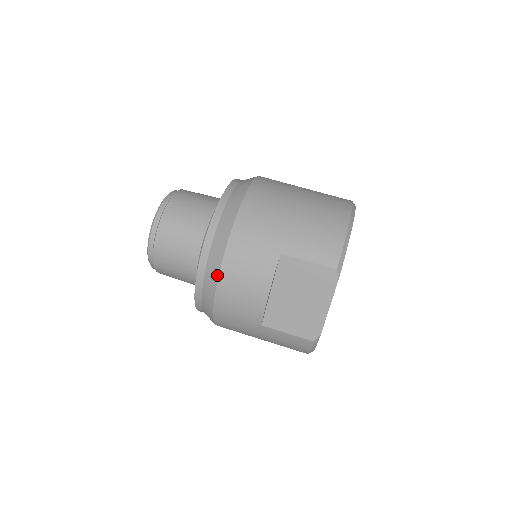
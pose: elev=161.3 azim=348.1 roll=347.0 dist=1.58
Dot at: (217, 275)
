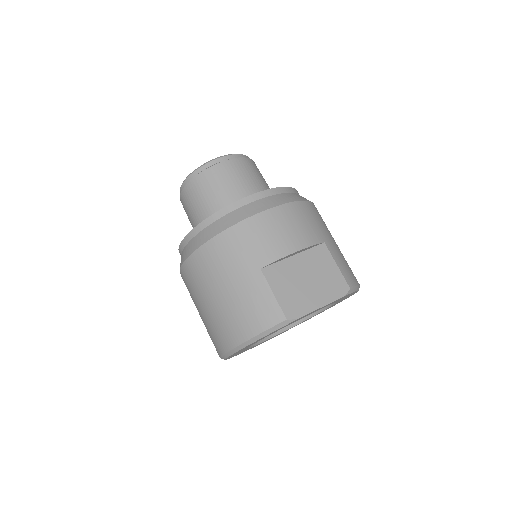
Dot at: (275, 205)
